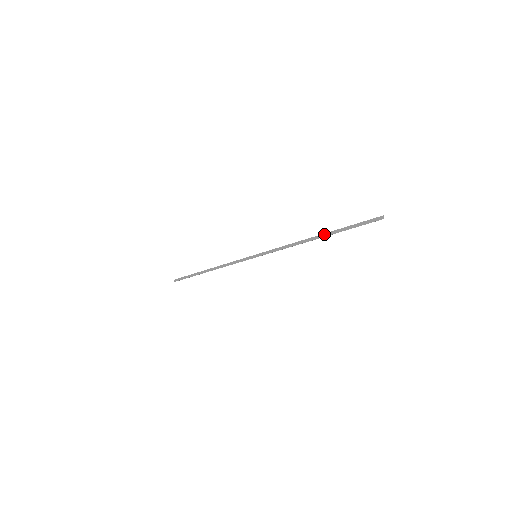
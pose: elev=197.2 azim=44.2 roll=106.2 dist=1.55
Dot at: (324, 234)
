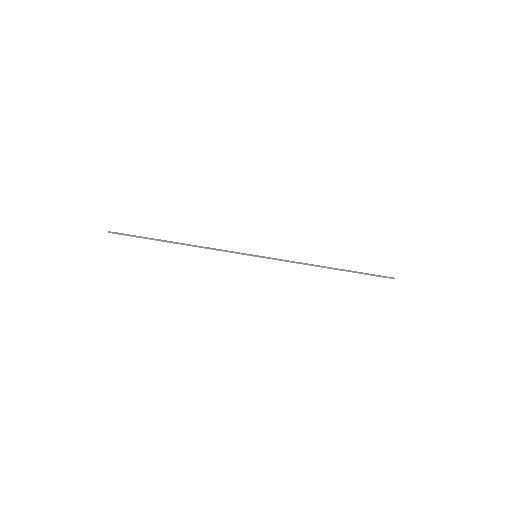
Dot at: (340, 269)
